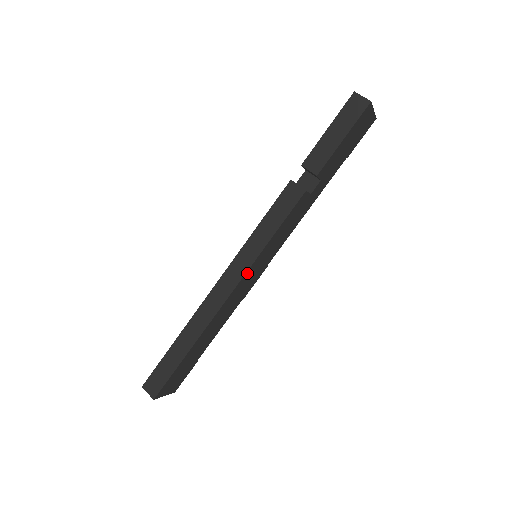
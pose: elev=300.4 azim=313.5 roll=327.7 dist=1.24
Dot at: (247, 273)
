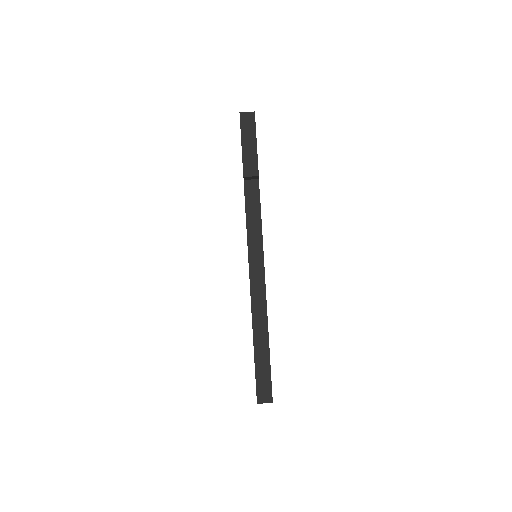
Dot at: (264, 268)
